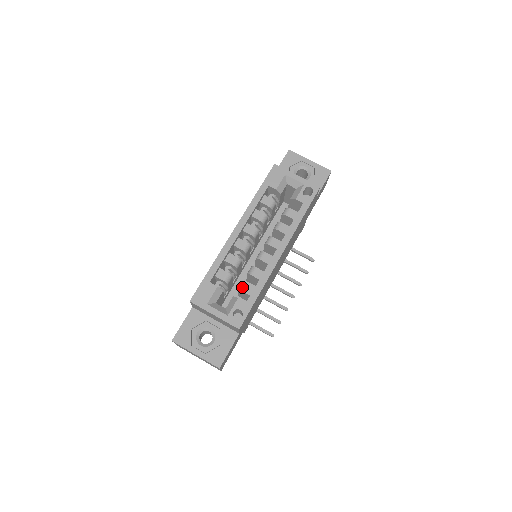
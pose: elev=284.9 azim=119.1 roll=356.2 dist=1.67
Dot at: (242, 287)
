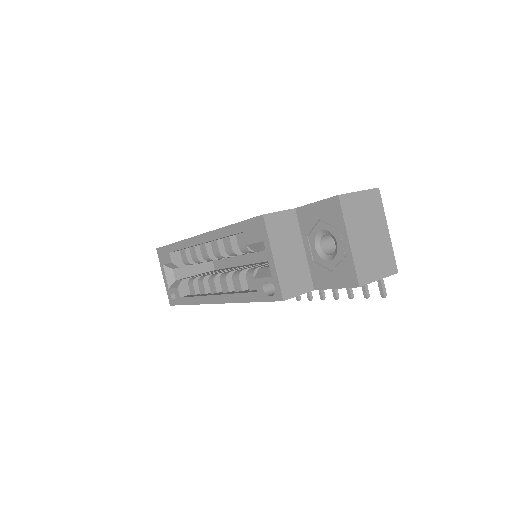
Dot at: (190, 282)
